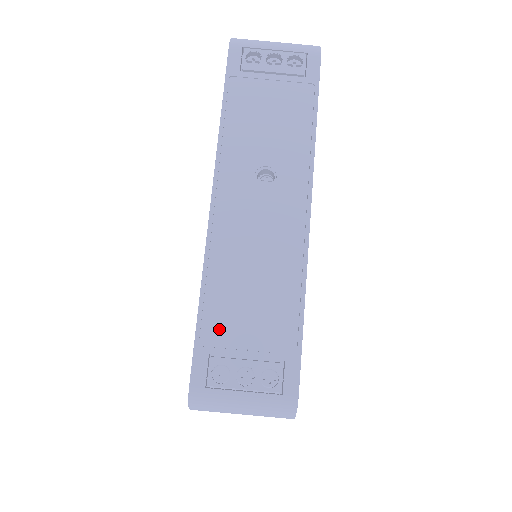
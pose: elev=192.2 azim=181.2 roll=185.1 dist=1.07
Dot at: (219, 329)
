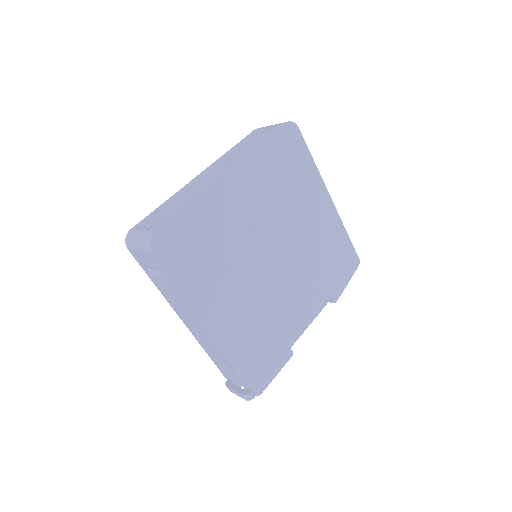
Dot at: (157, 213)
